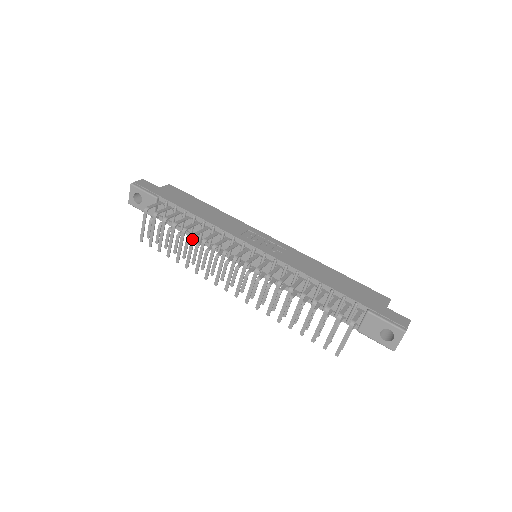
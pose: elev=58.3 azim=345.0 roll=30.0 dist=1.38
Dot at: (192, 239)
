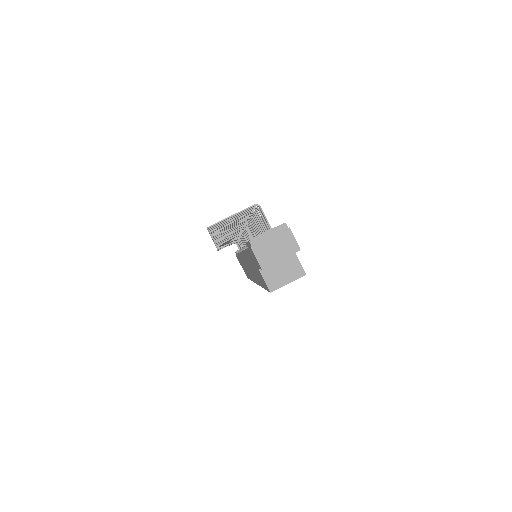
Dot at: (241, 226)
